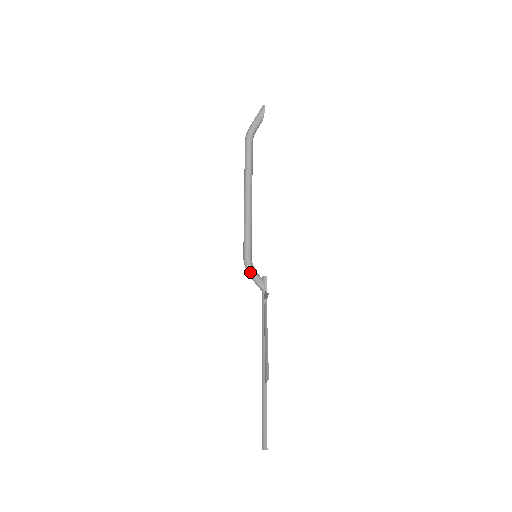
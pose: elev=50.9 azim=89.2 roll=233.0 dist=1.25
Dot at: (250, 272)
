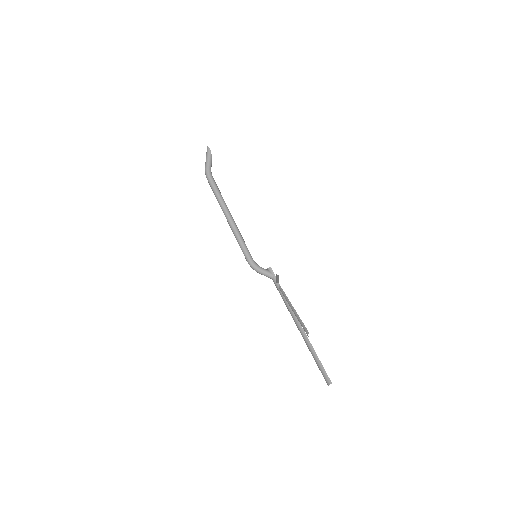
Dot at: (257, 270)
